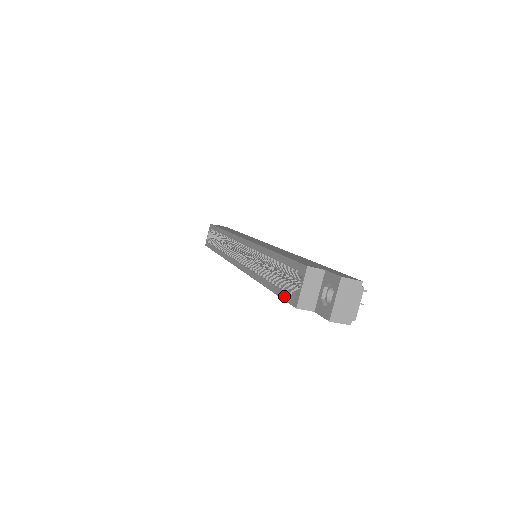
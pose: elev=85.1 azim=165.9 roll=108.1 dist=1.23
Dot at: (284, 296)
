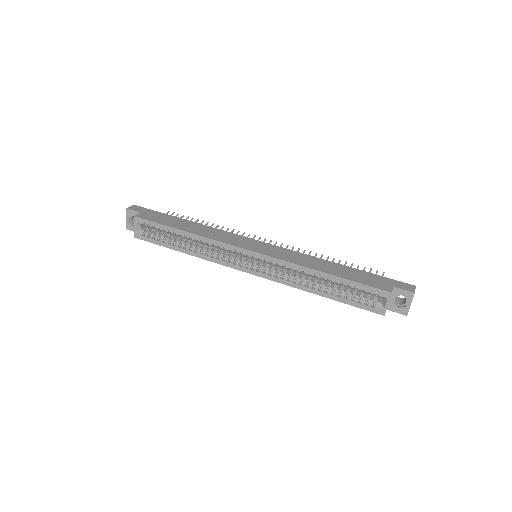
Dot at: (363, 307)
